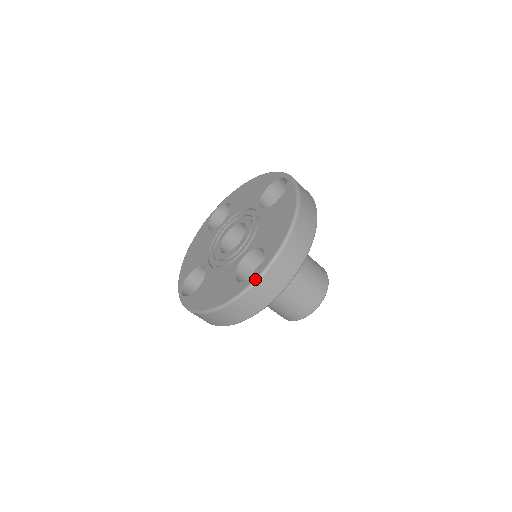
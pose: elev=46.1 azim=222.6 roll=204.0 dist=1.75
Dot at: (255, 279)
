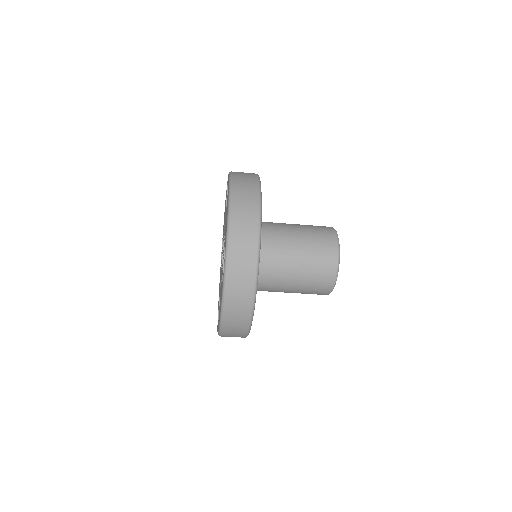
Dot at: (224, 270)
